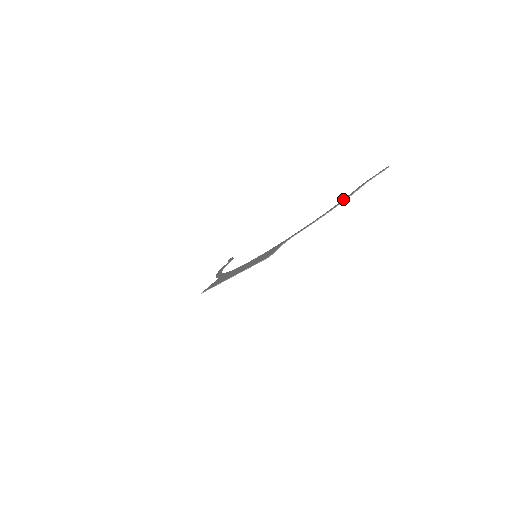
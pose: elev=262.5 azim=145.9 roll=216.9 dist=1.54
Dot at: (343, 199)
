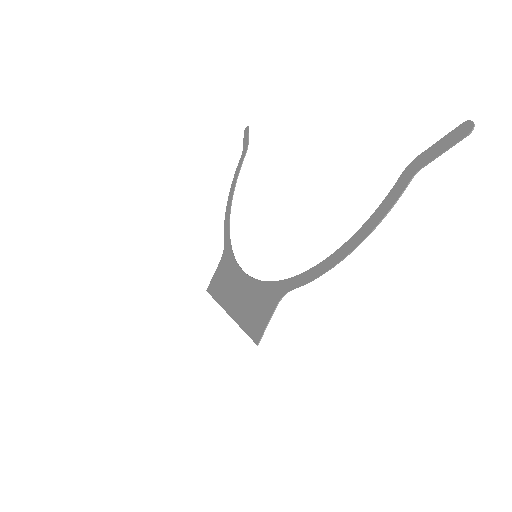
Dot at: (368, 219)
